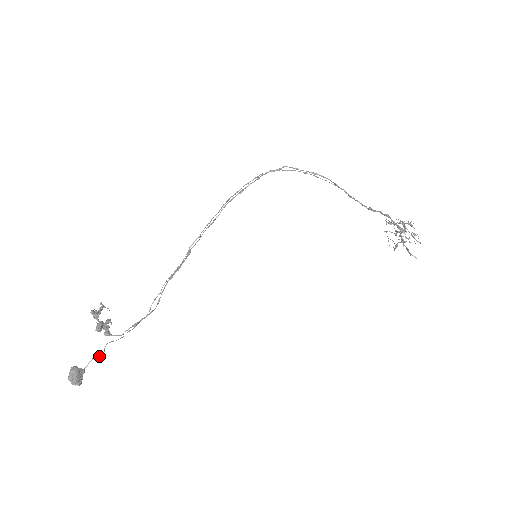
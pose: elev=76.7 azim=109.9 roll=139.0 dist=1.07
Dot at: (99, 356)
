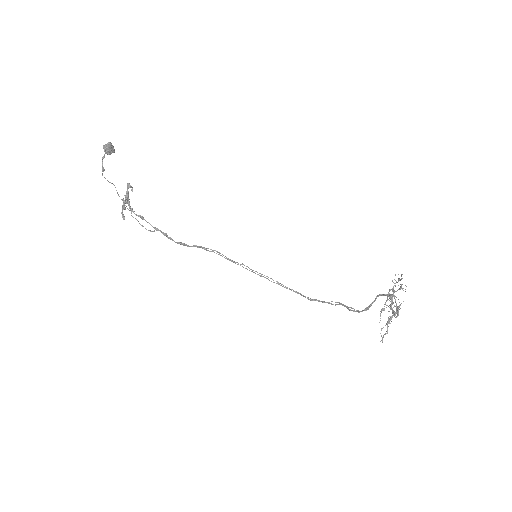
Dot at: (114, 185)
